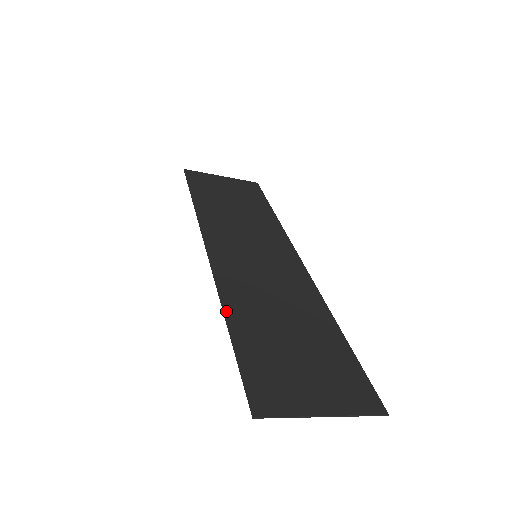
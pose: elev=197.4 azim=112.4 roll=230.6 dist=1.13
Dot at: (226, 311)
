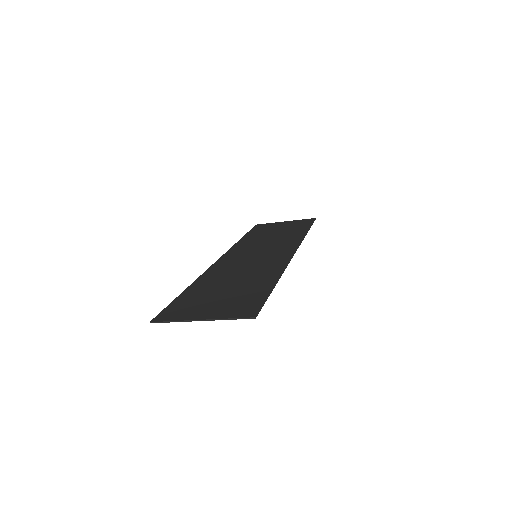
Dot at: (194, 283)
